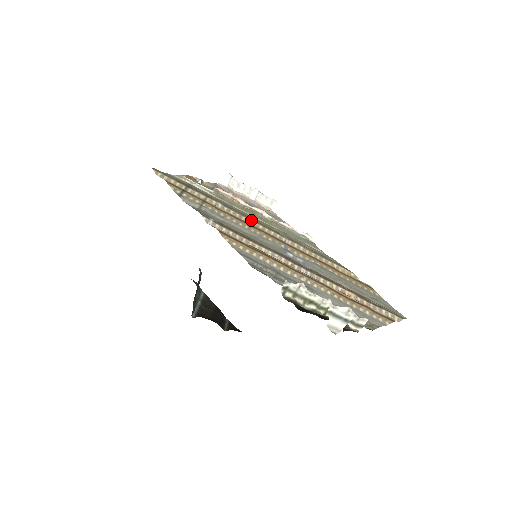
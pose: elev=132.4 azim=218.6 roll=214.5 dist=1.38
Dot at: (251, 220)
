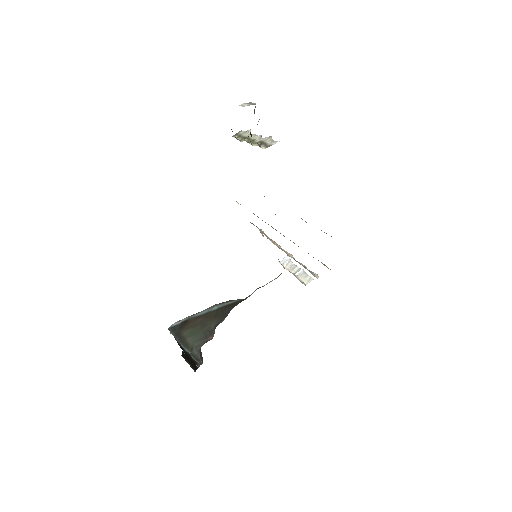
Dot at: (271, 226)
